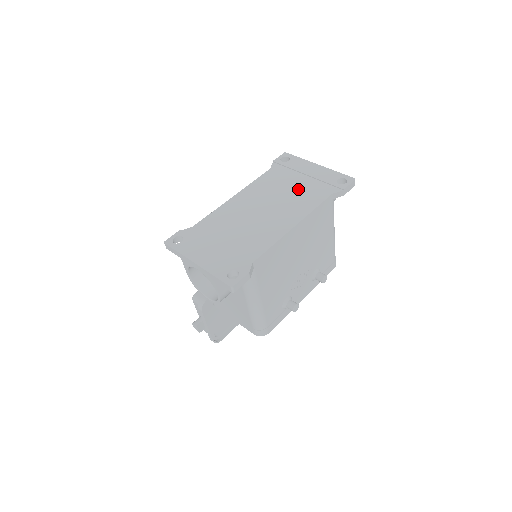
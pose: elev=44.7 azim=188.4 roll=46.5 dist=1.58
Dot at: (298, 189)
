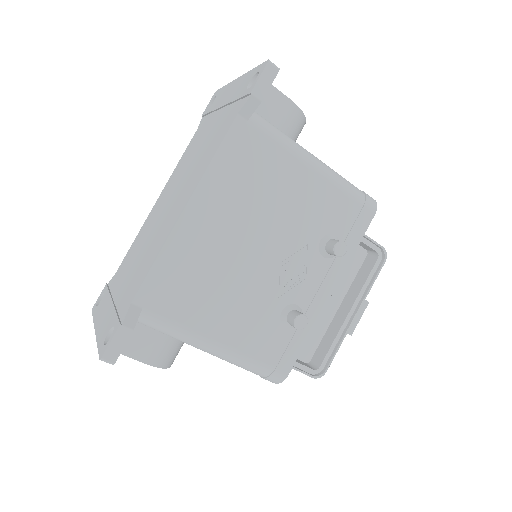
Dot at: (208, 138)
